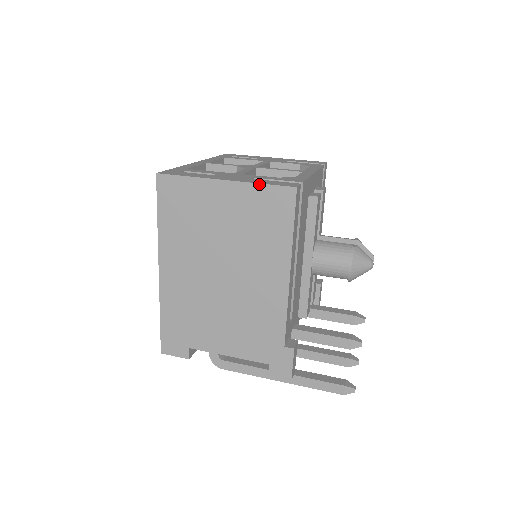
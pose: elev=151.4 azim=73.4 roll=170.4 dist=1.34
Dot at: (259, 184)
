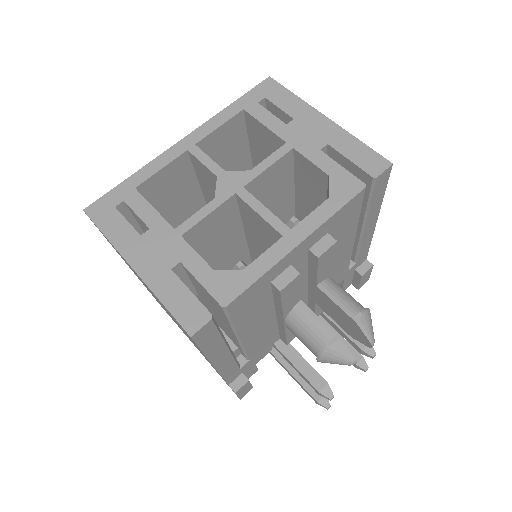
Dot at: (160, 301)
